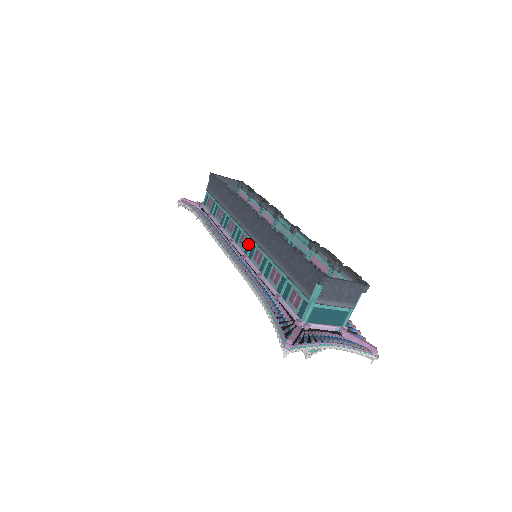
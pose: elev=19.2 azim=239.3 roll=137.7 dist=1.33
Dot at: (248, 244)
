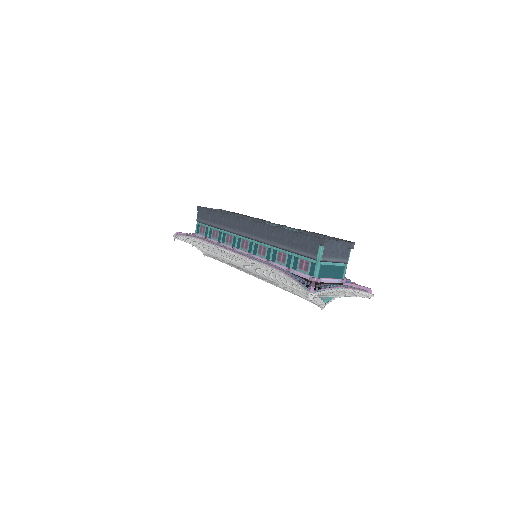
Dot at: (250, 245)
